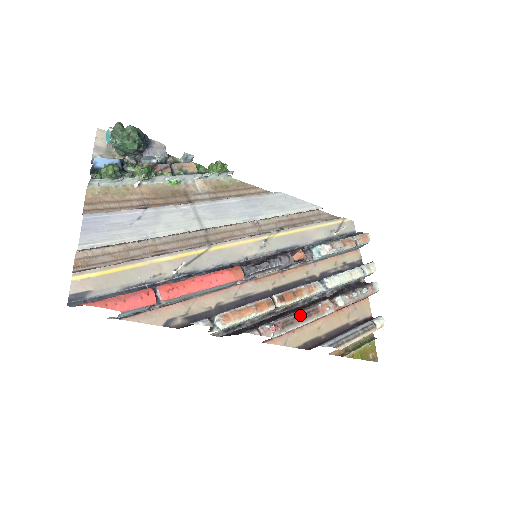
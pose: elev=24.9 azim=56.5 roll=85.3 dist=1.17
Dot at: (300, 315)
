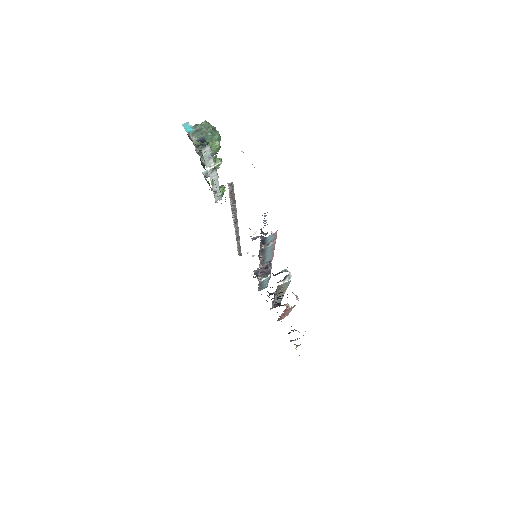
Dot at: occluded
